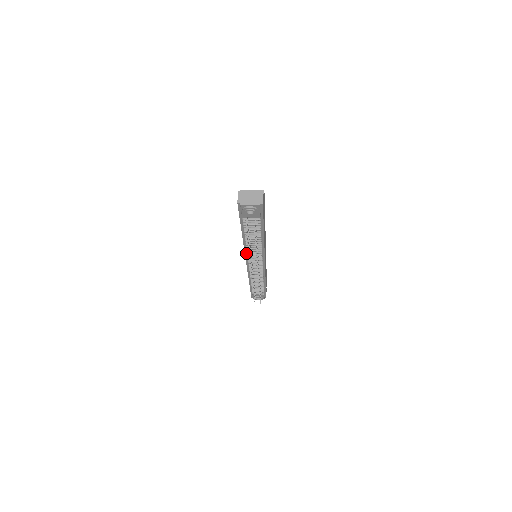
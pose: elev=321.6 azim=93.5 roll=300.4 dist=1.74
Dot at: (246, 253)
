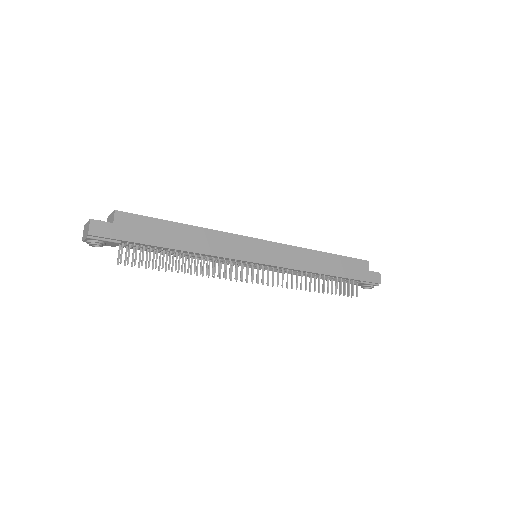
Dot at: occluded
